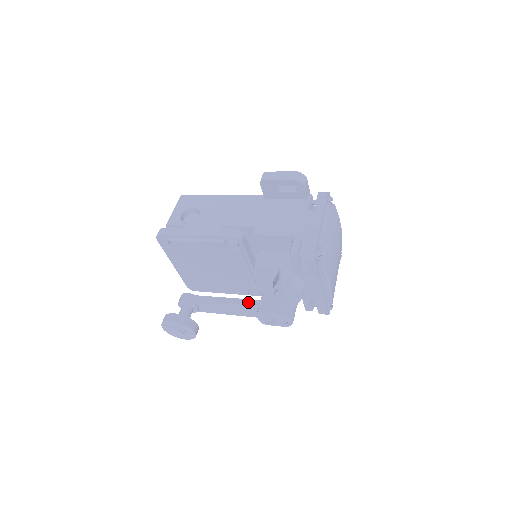
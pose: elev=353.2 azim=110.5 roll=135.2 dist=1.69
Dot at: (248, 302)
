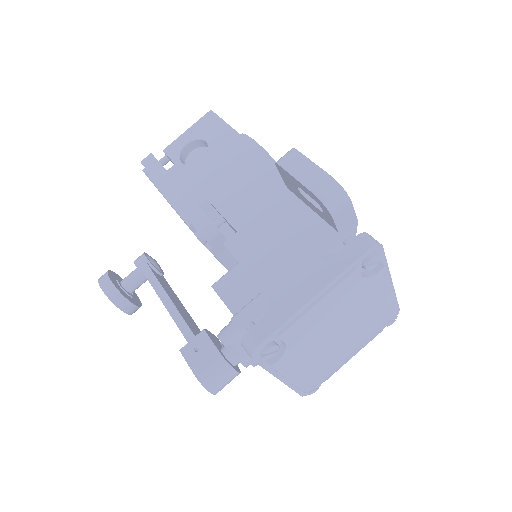
Dot at: (182, 326)
